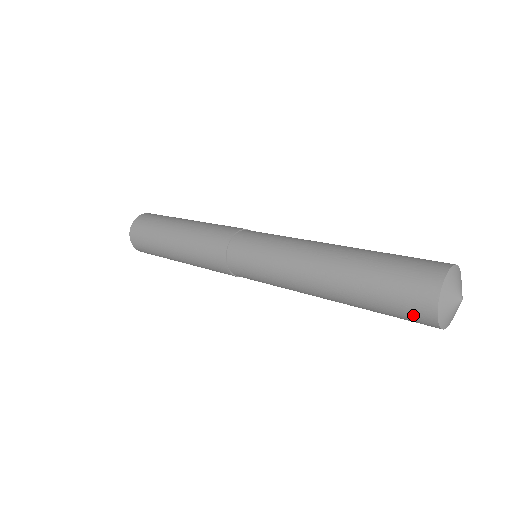
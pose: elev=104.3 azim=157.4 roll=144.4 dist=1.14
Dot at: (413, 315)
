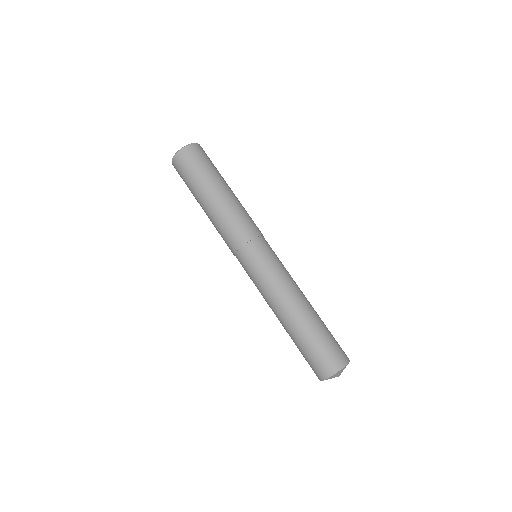
Dot at: (314, 369)
